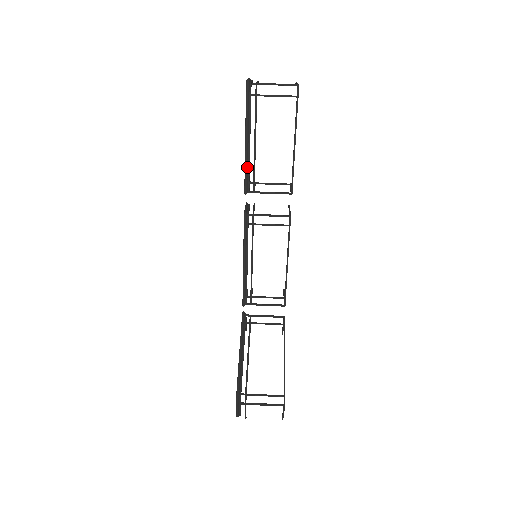
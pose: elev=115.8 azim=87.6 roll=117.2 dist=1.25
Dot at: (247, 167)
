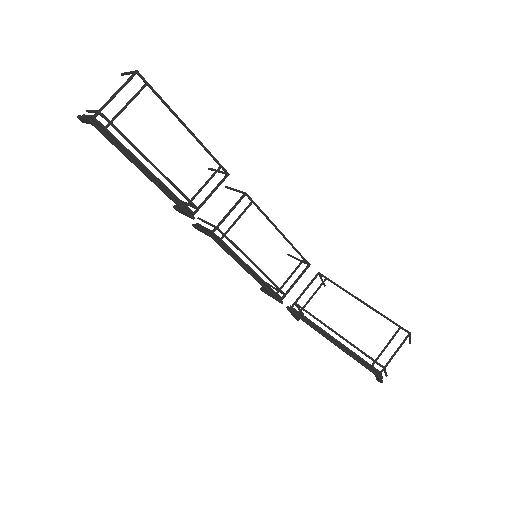
Dot at: (171, 195)
